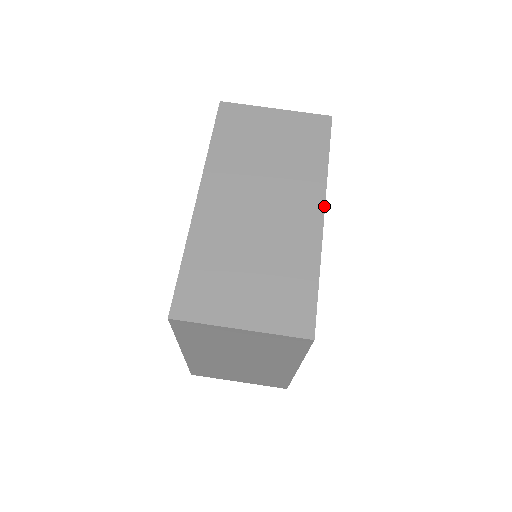
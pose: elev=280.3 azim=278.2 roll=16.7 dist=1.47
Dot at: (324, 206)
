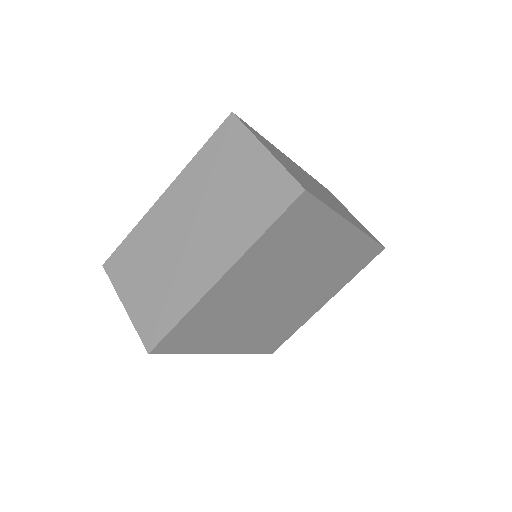
Dot at: (356, 226)
